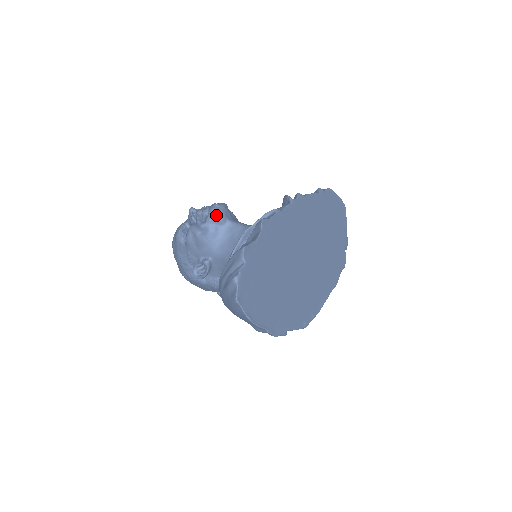
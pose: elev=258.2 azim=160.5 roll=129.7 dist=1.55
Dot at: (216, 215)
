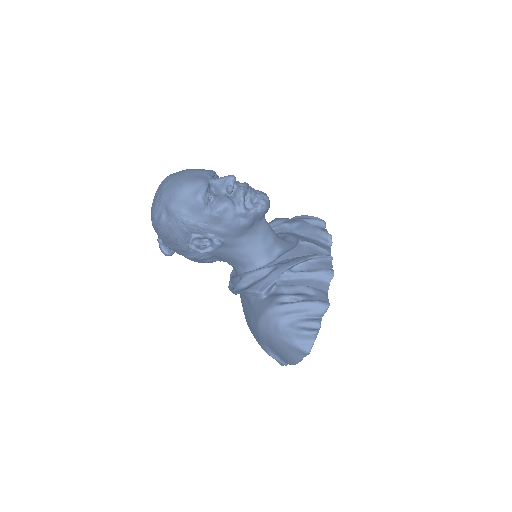
Dot at: (265, 212)
